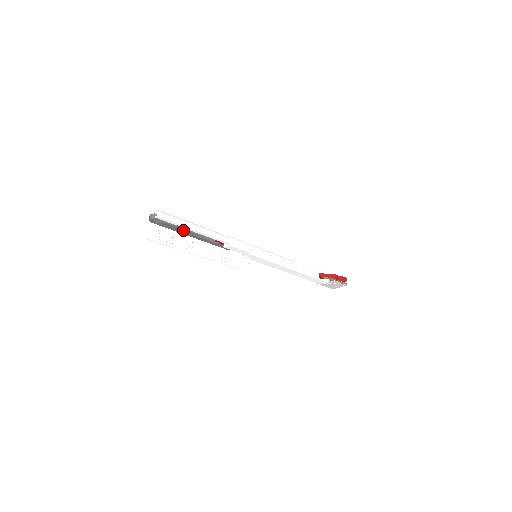
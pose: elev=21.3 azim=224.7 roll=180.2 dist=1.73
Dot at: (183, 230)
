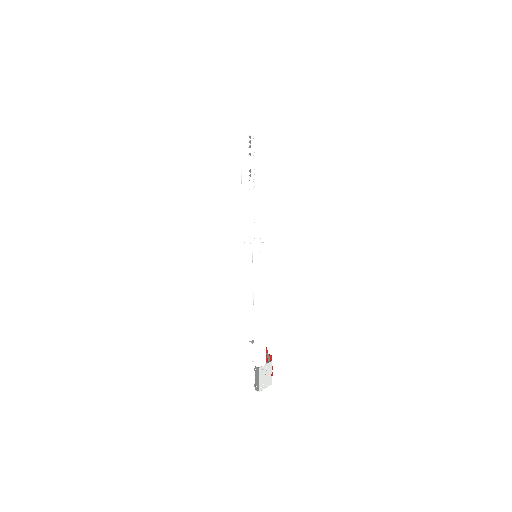
Dot at: occluded
